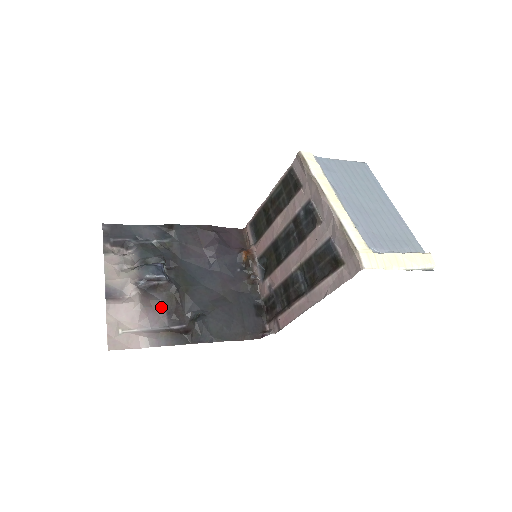
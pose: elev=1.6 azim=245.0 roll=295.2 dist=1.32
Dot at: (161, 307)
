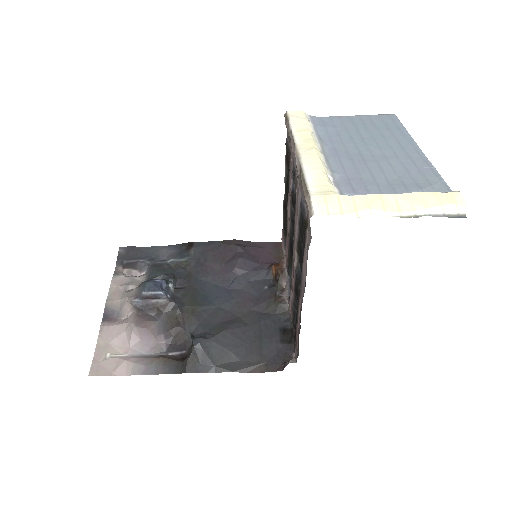
Dot at: (158, 329)
